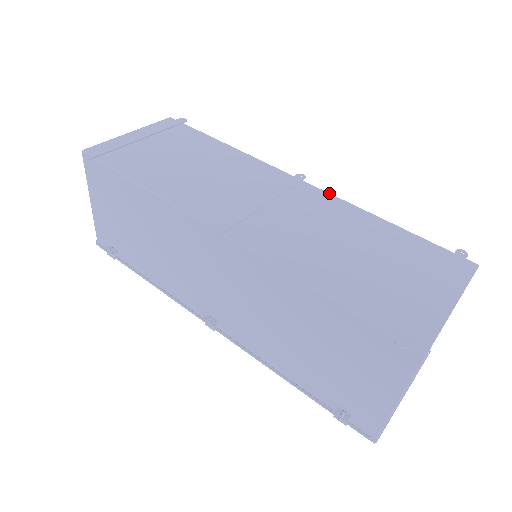
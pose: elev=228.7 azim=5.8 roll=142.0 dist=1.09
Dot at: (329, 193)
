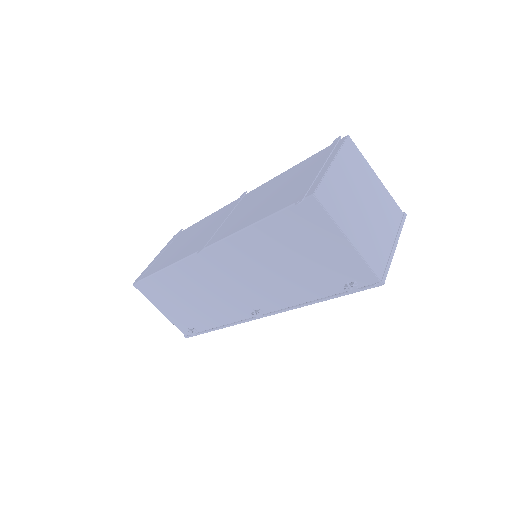
Dot at: (260, 186)
